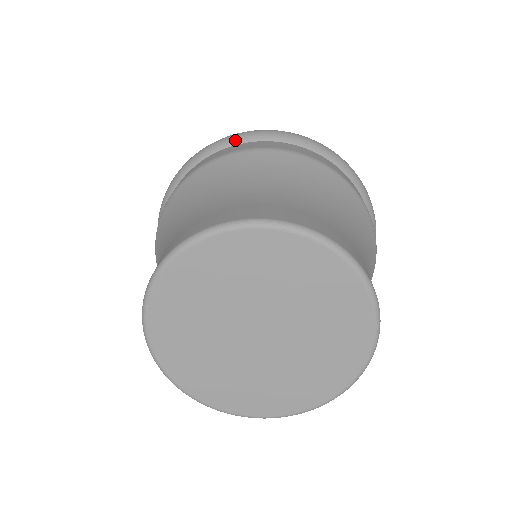
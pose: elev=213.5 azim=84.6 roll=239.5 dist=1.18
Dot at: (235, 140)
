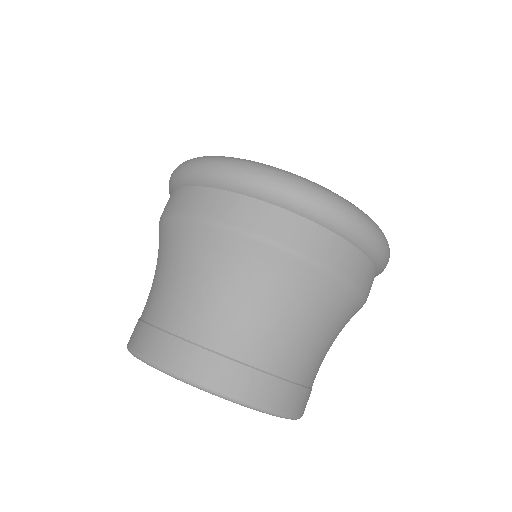
Dot at: (202, 180)
